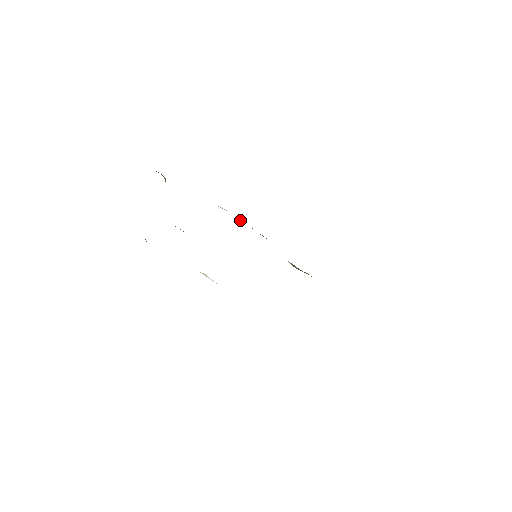
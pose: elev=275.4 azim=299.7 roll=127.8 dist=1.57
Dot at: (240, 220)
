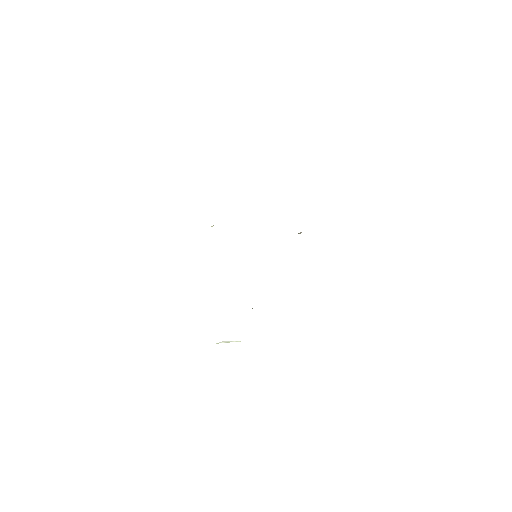
Dot at: (212, 226)
